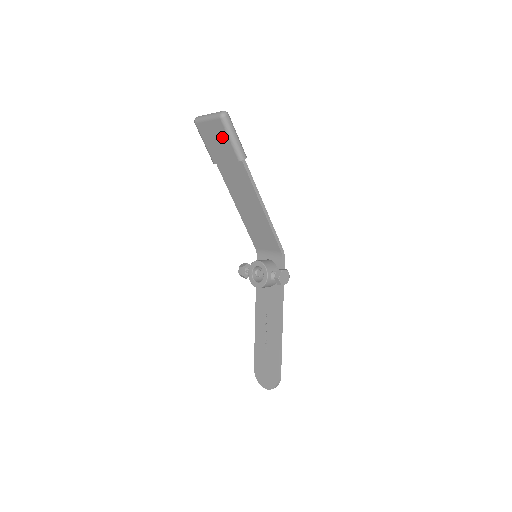
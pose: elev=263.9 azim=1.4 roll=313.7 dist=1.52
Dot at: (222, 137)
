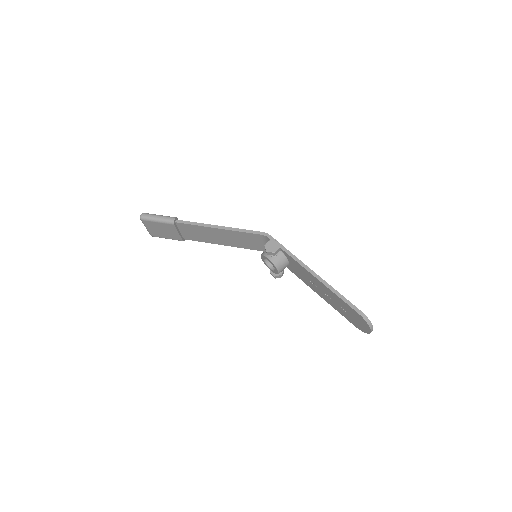
Dot at: (157, 226)
